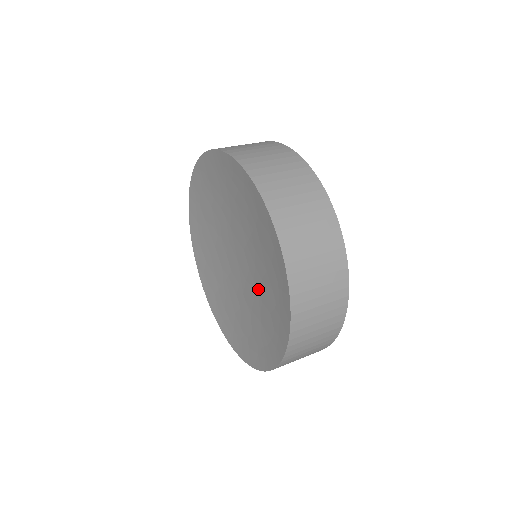
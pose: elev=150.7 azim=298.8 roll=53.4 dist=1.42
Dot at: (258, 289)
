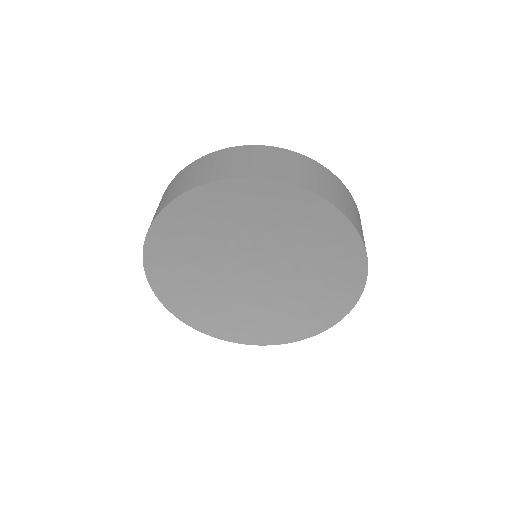
Dot at: (291, 290)
